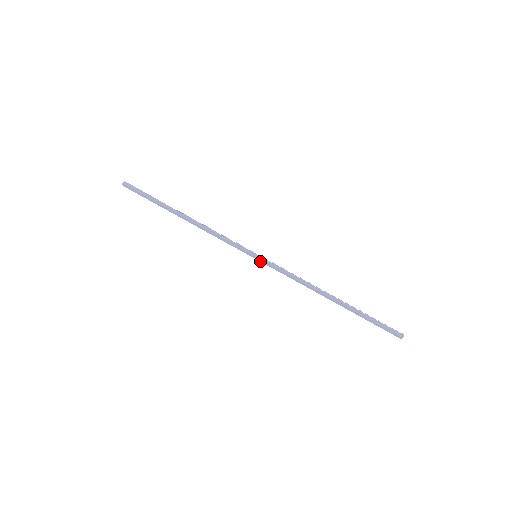
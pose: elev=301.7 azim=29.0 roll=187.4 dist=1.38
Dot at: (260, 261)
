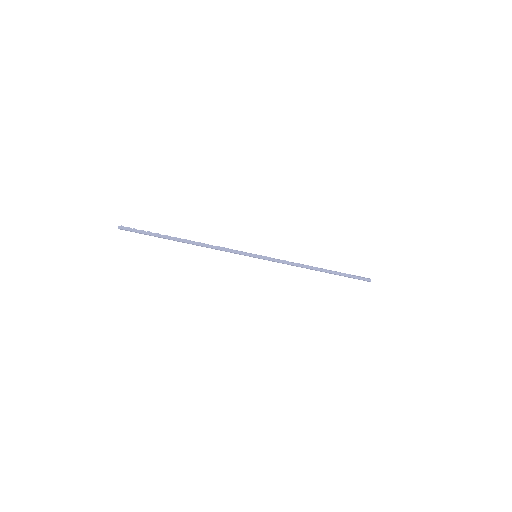
Dot at: occluded
